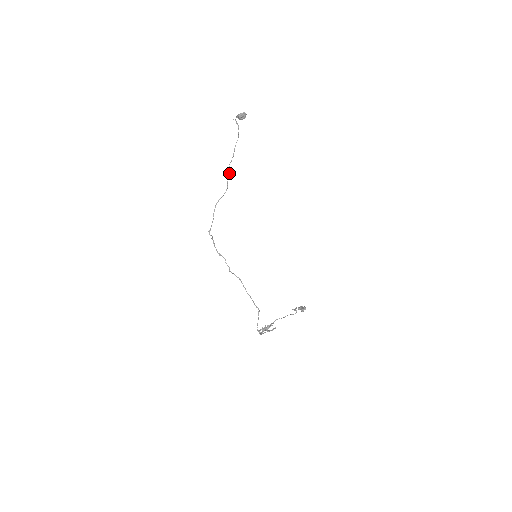
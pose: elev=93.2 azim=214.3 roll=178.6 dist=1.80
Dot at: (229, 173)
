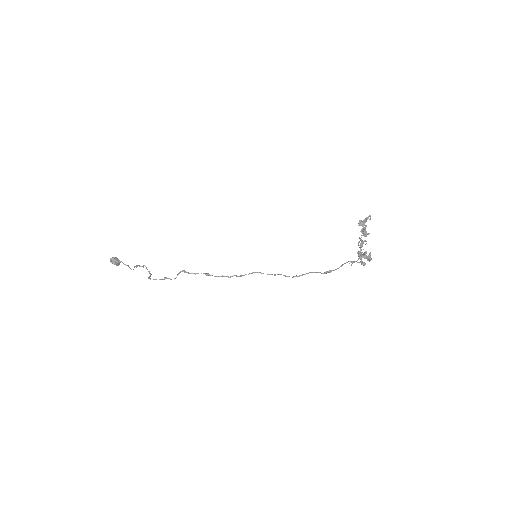
Dot at: (141, 266)
